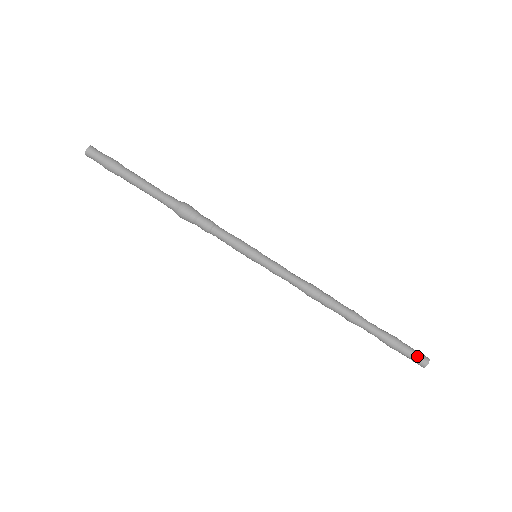
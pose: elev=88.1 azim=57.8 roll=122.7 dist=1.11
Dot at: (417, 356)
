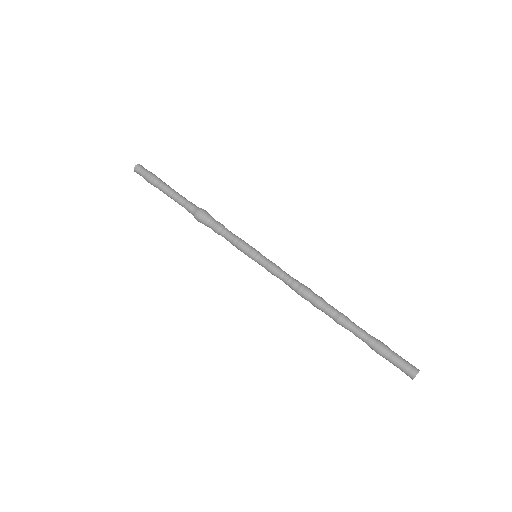
Dot at: (406, 363)
